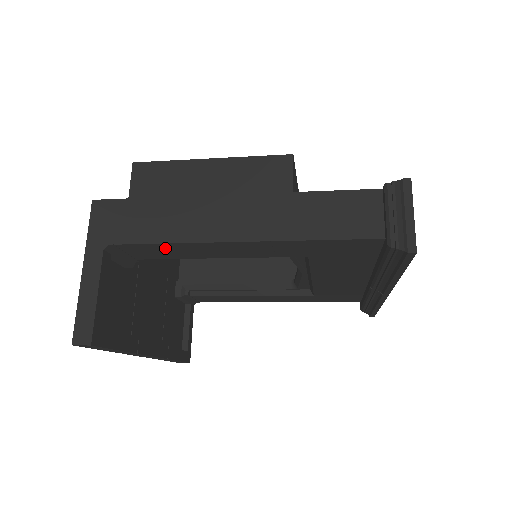
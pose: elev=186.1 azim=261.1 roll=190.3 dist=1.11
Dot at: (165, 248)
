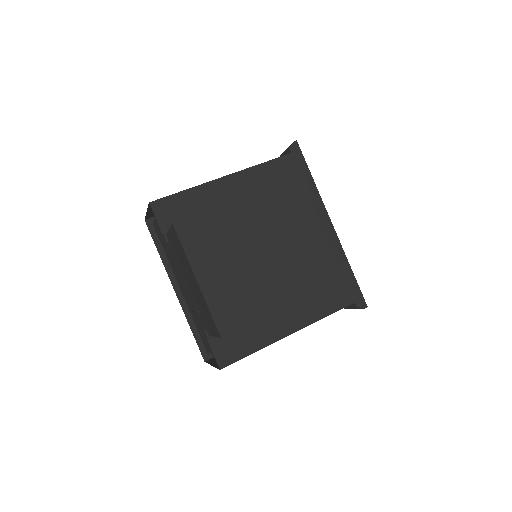
Dot at: occluded
